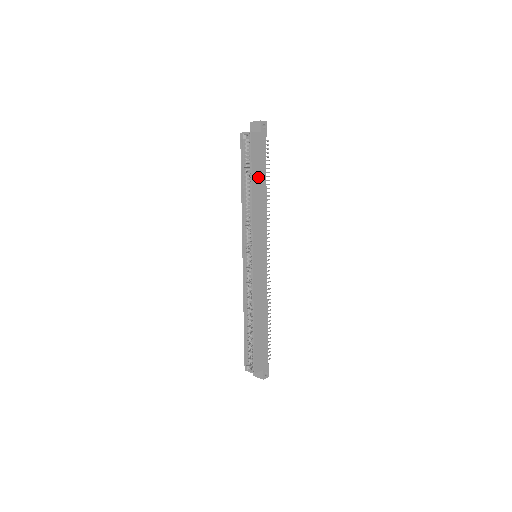
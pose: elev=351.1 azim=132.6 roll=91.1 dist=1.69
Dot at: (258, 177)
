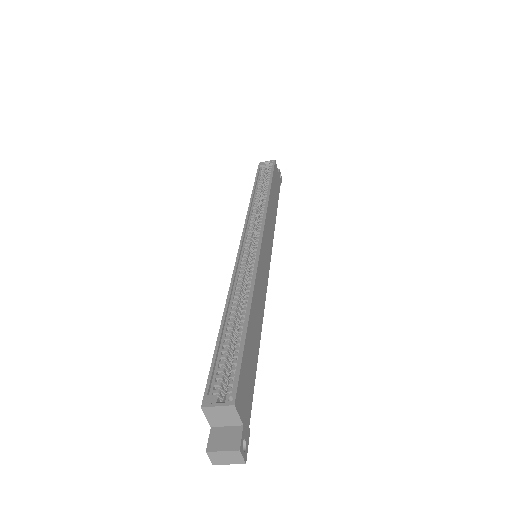
Dot at: (274, 193)
